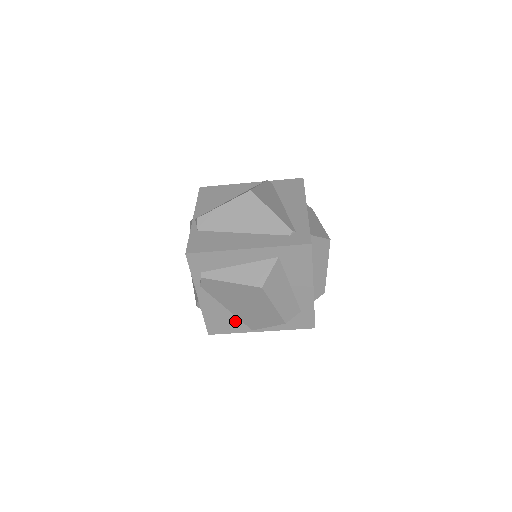
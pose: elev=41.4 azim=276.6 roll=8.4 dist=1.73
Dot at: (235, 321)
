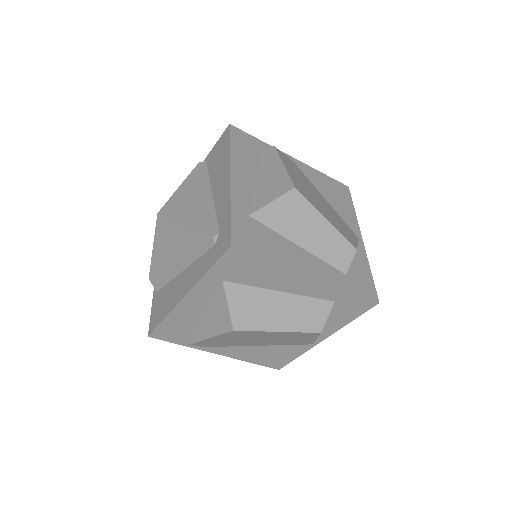
Dot at: (283, 348)
